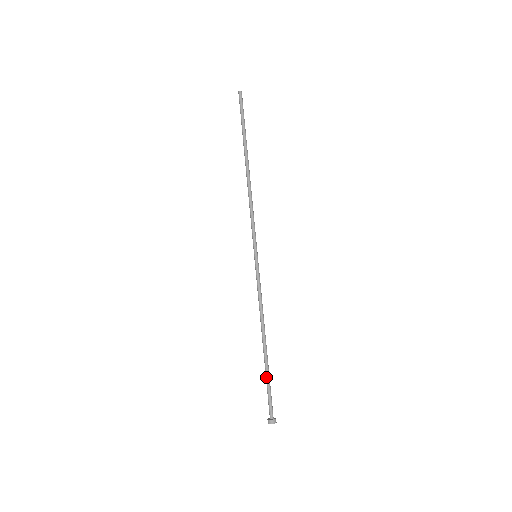
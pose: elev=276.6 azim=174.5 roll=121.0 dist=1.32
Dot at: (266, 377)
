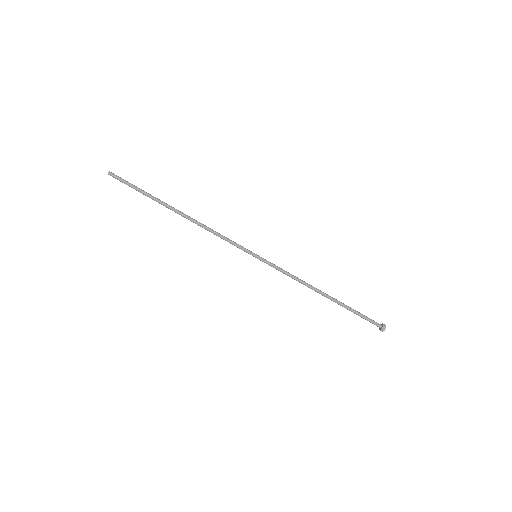
Dot at: occluded
